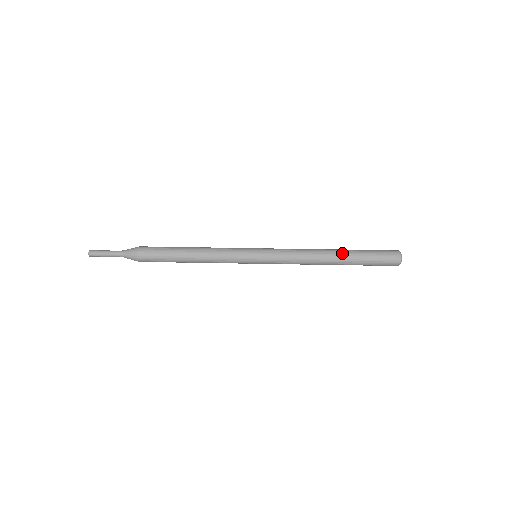
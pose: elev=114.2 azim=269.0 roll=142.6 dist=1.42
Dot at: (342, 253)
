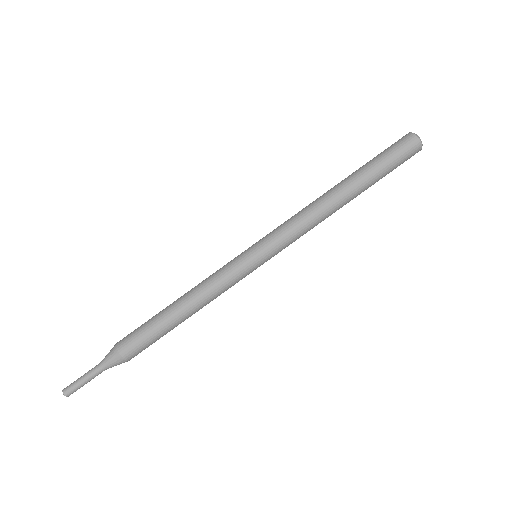
Dot at: (358, 193)
